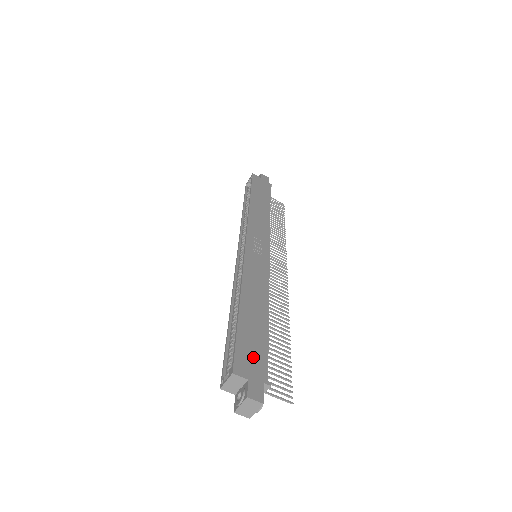
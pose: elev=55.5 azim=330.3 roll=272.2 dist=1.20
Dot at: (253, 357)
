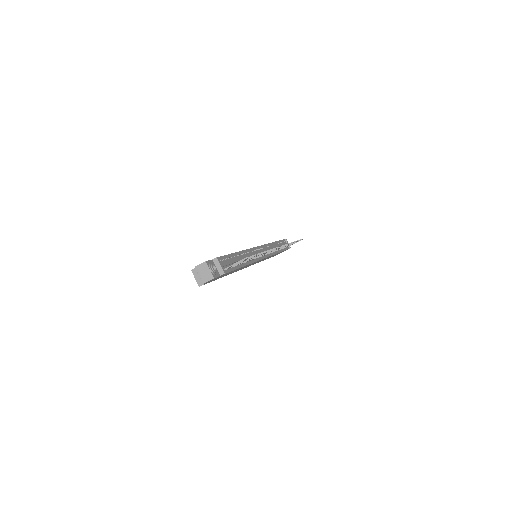
Dot at: occluded
